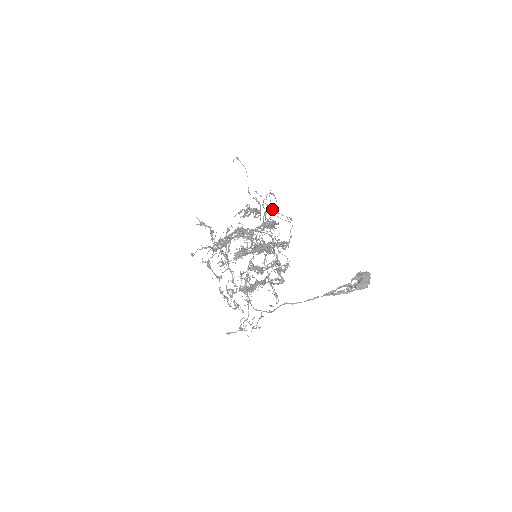
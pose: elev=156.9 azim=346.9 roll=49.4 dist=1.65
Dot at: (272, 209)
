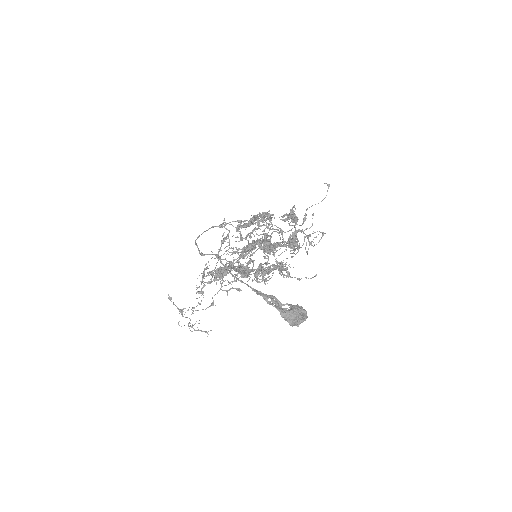
Dot at: (310, 243)
